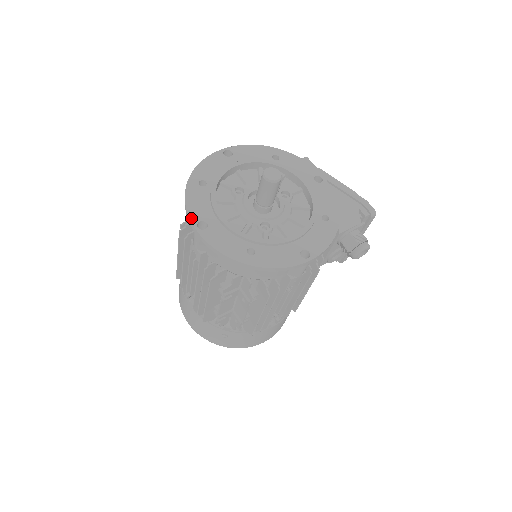
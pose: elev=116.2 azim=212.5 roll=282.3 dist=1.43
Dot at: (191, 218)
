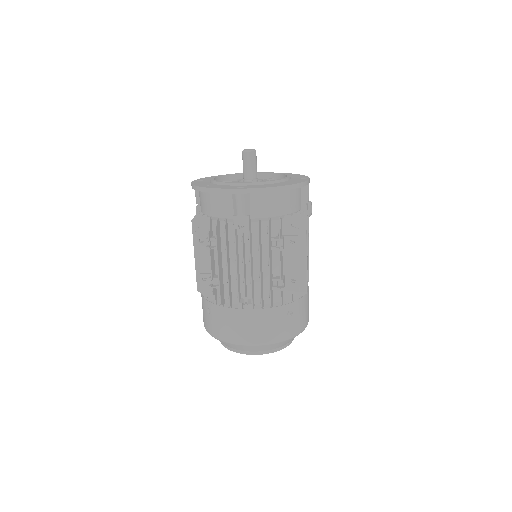
Dot at: (229, 188)
